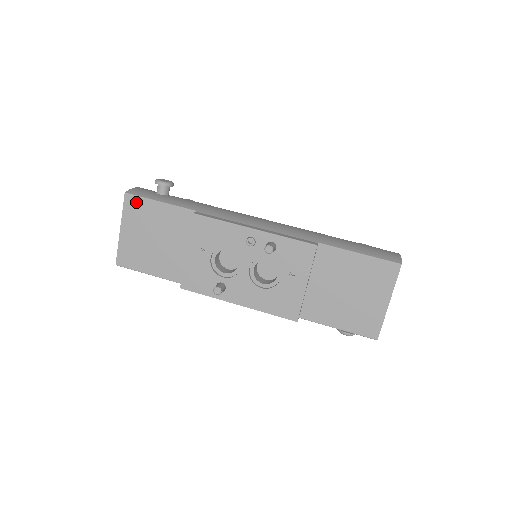
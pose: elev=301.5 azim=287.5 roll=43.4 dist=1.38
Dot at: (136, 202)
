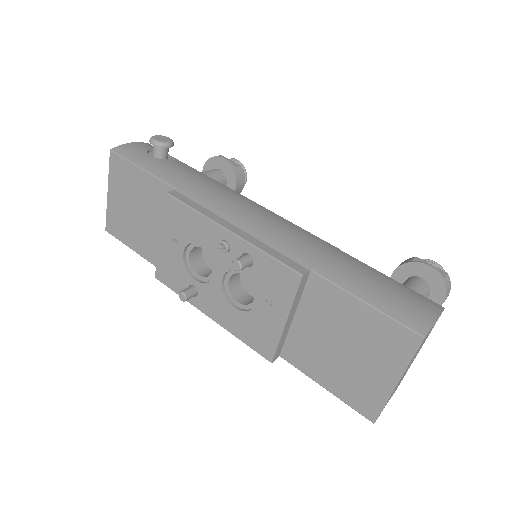
Dot at: (120, 163)
